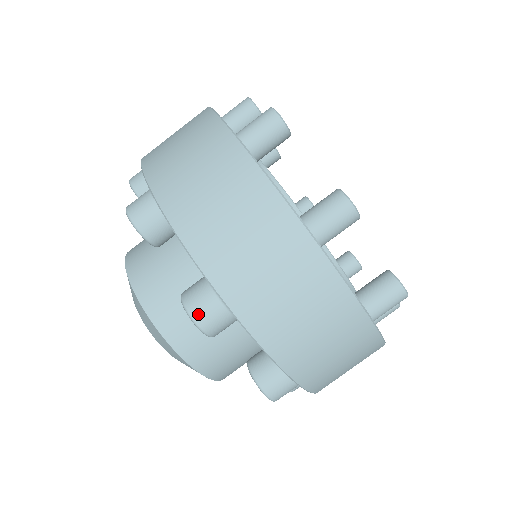
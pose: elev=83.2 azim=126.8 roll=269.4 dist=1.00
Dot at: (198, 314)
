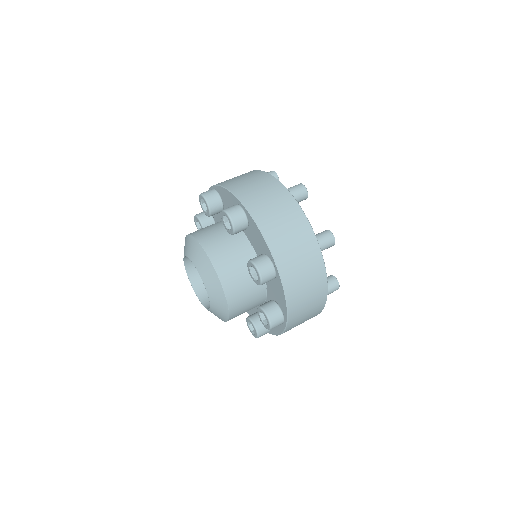
Dot at: occluded
